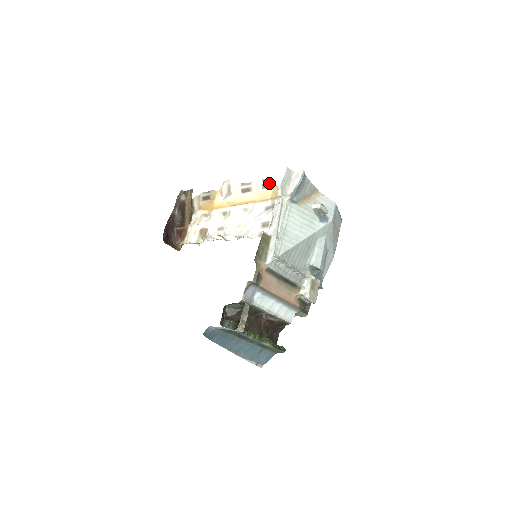
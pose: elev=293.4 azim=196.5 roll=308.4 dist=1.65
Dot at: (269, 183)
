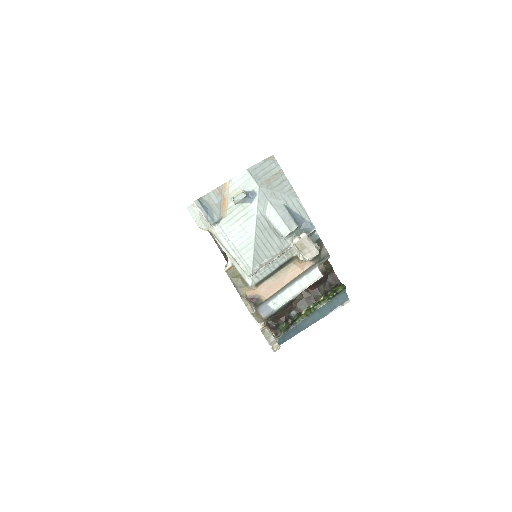
Dot at: occluded
